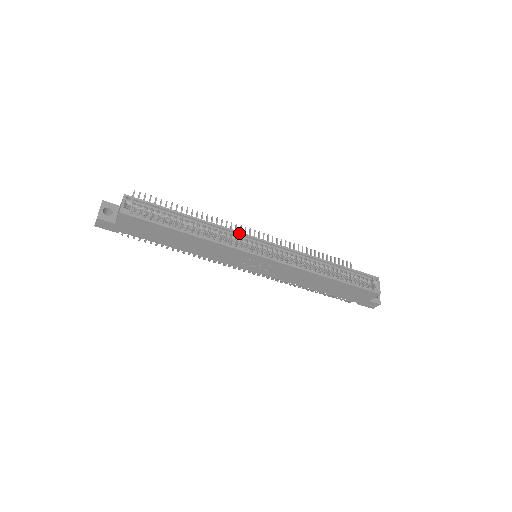
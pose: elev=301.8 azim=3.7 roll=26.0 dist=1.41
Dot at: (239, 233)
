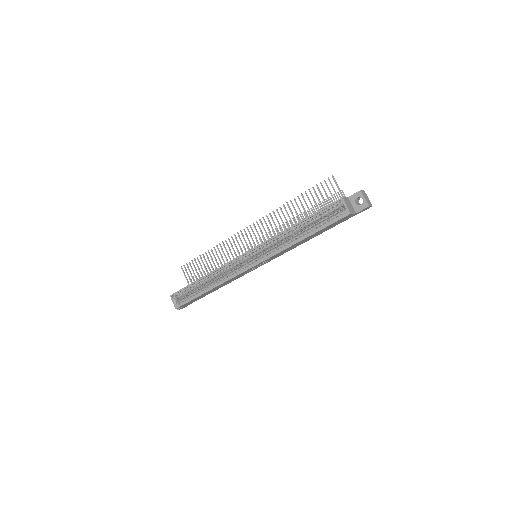
Dot at: (229, 263)
